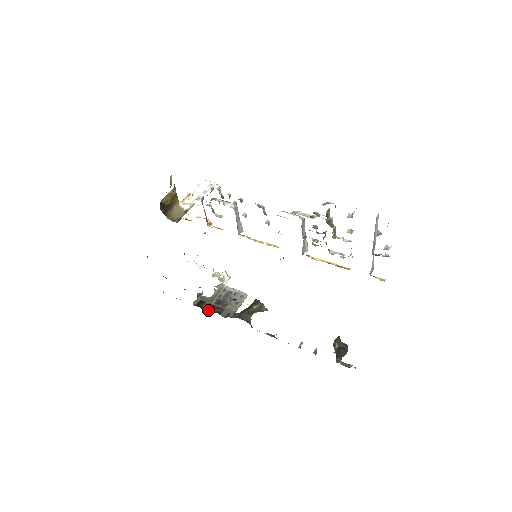
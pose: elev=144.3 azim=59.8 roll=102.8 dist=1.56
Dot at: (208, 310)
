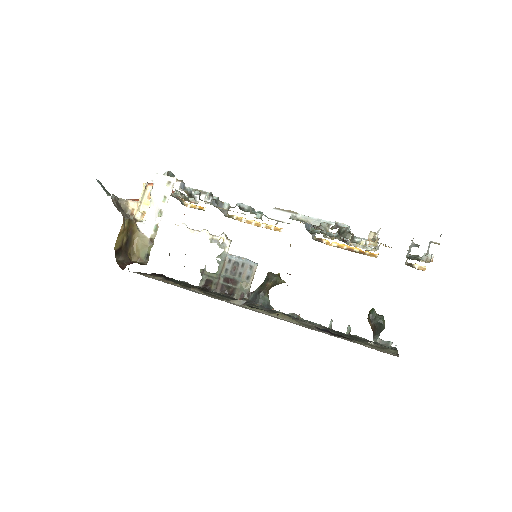
Dot at: (218, 292)
